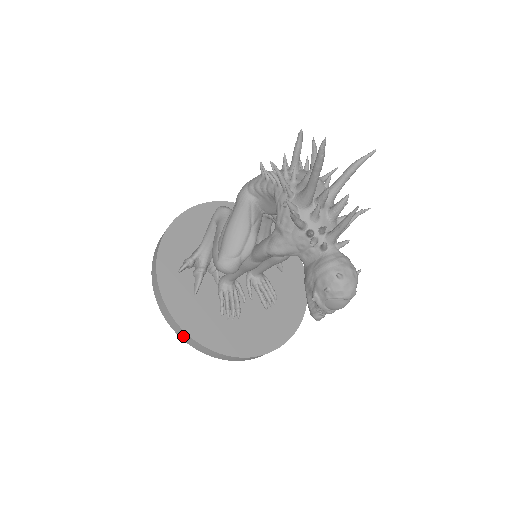
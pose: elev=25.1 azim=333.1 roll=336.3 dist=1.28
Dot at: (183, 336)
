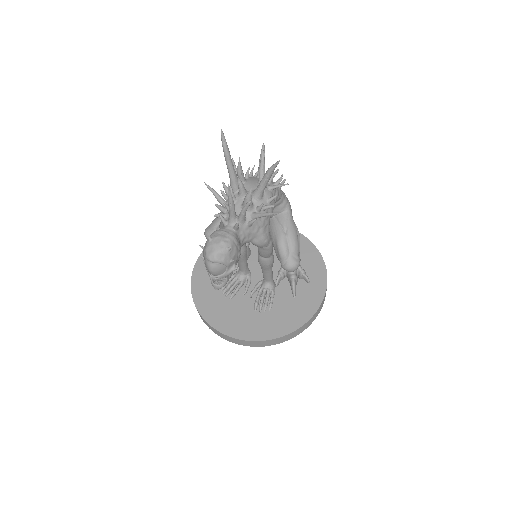
Dot at: occluded
